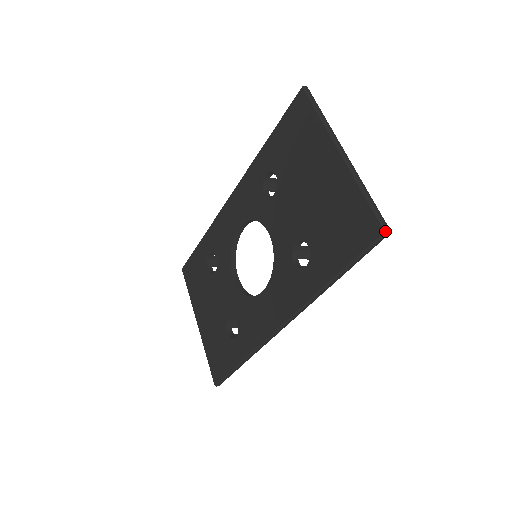
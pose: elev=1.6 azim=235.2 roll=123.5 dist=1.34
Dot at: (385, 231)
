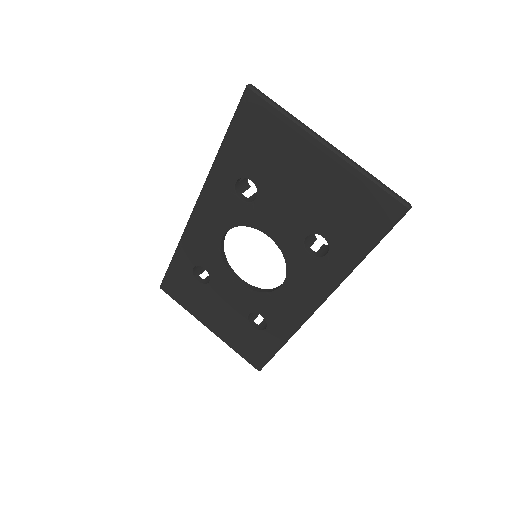
Dot at: (409, 208)
